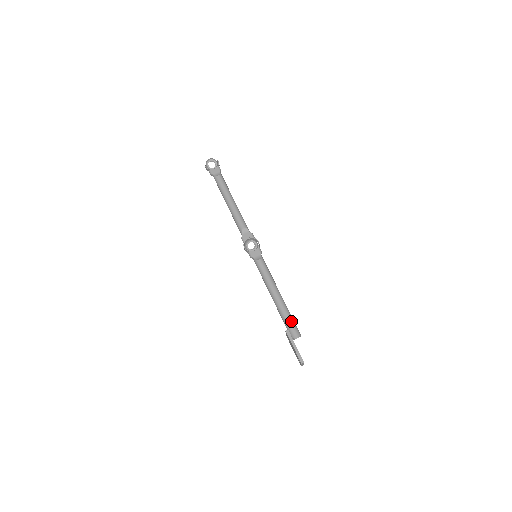
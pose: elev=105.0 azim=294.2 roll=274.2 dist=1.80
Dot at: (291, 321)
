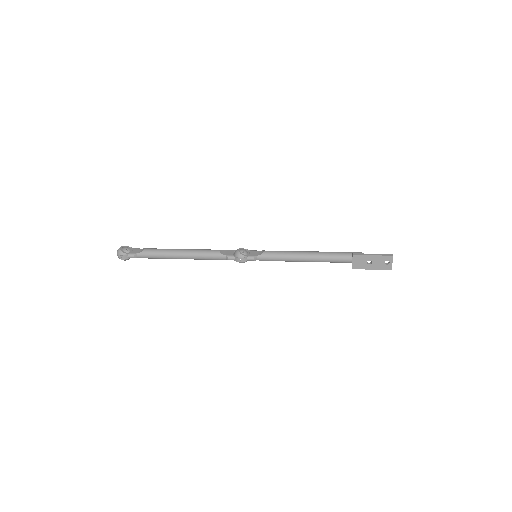
Dot at: (344, 252)
